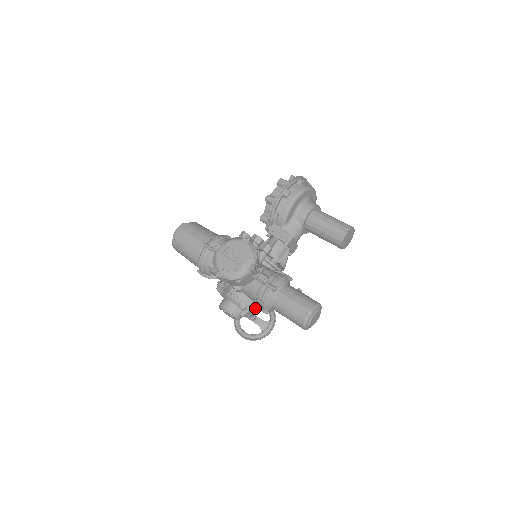
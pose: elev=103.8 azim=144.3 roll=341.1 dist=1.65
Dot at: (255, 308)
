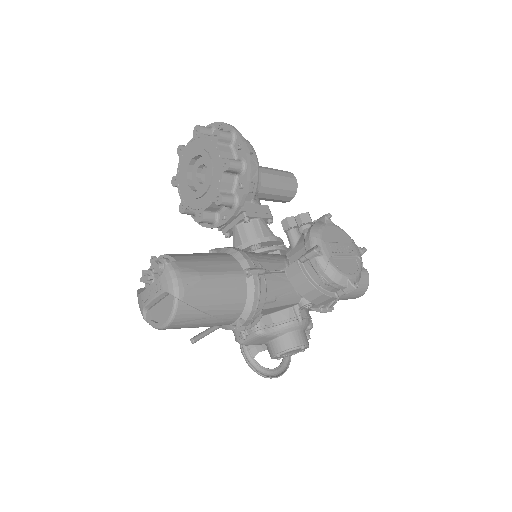
Dot at: occluded
